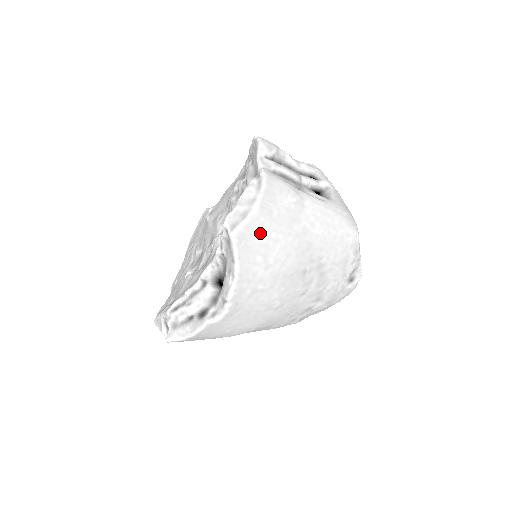
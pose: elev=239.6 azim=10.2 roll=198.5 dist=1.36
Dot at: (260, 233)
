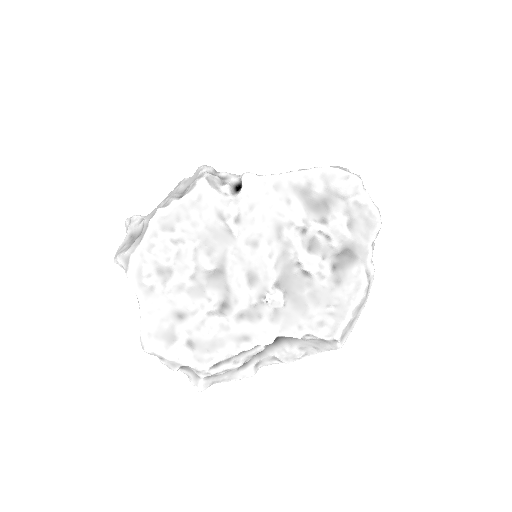
Dot at: occluded
